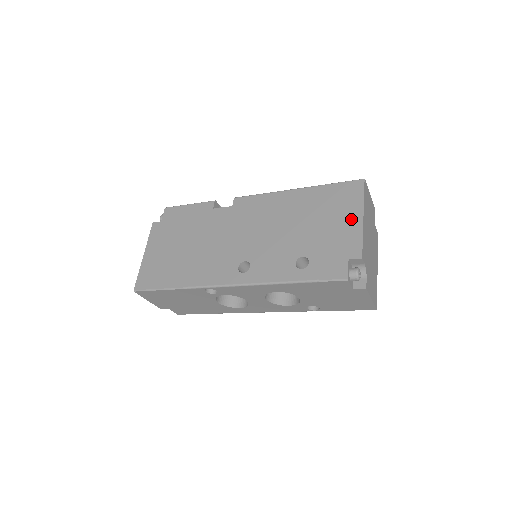
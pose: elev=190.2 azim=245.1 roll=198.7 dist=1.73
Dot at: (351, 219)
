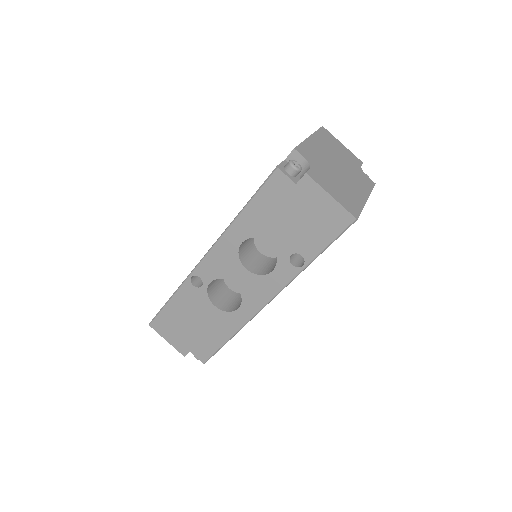
Dot at: occluded
